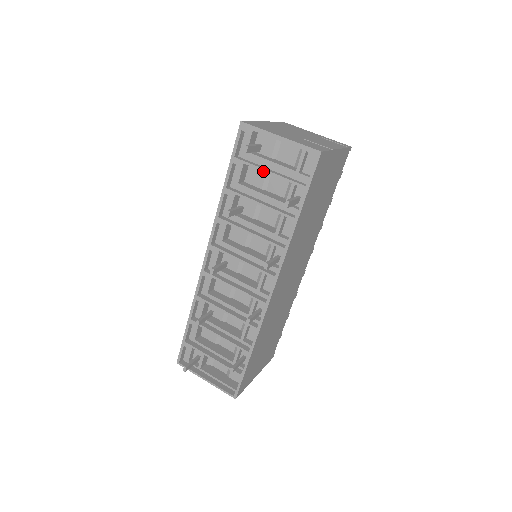
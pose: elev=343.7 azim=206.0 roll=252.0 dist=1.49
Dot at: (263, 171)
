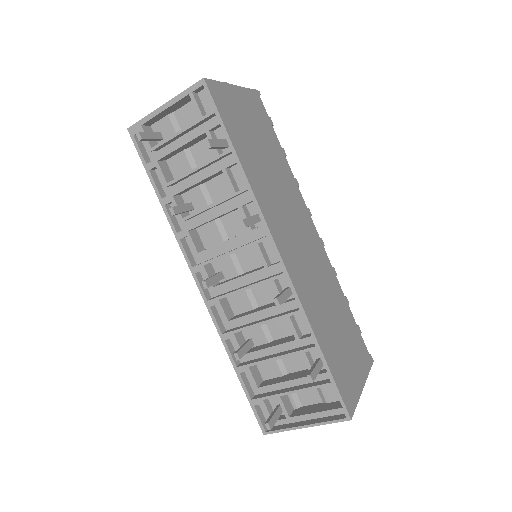
Dot at: (176, 149)
